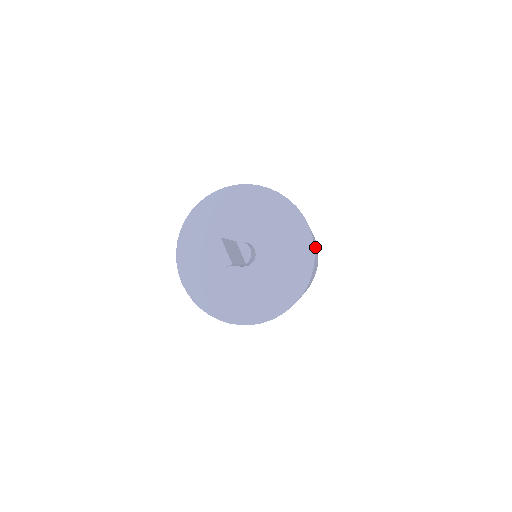
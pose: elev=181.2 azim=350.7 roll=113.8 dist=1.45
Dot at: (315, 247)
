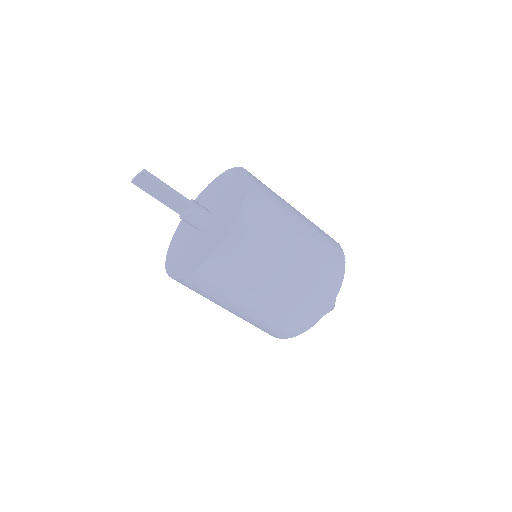
Dot at: occluded
